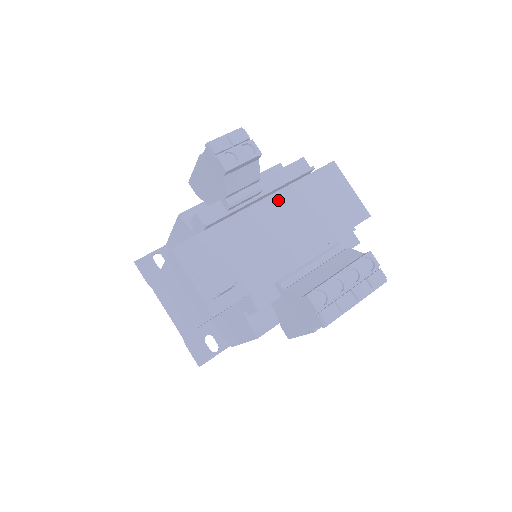
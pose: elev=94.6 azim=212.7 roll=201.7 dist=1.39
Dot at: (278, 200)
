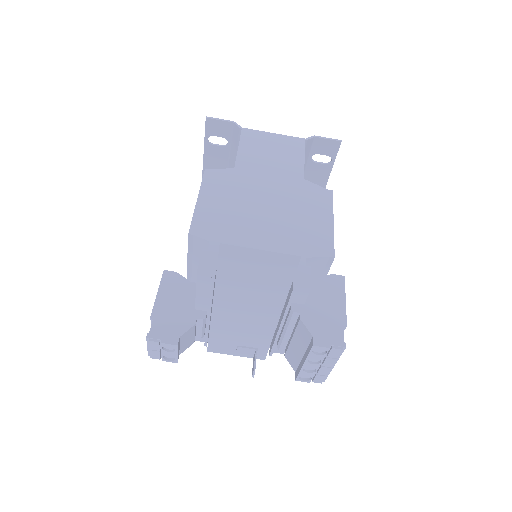
Dot at: (221, 299)
